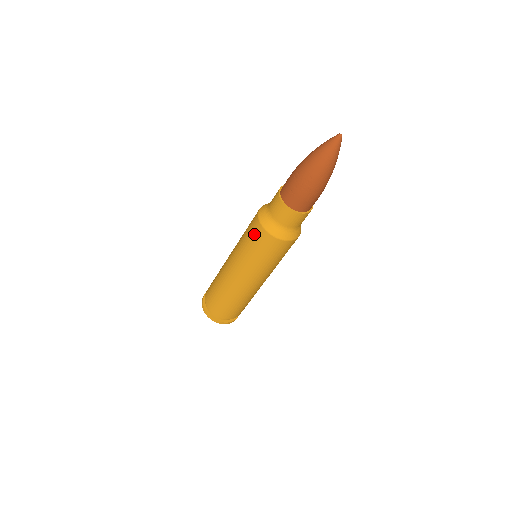
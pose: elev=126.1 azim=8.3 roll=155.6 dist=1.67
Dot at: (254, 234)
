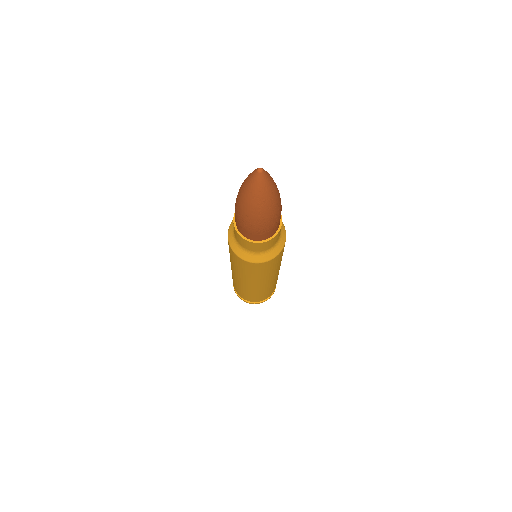
Dot at: (230, 251)
